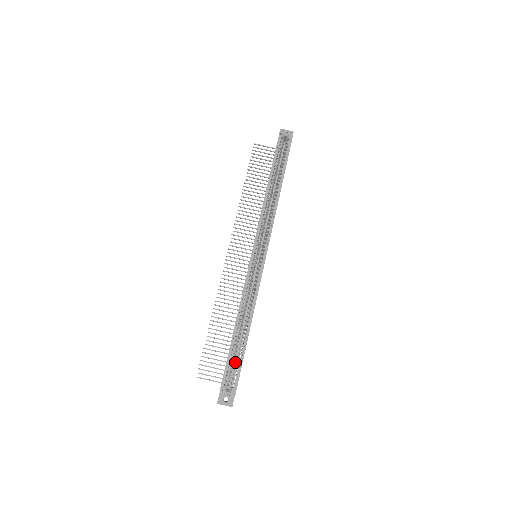
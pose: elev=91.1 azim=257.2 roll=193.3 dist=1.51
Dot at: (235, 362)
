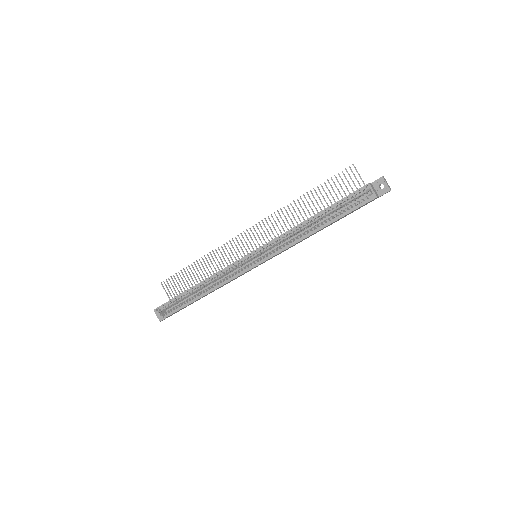
Dot at: occluded
